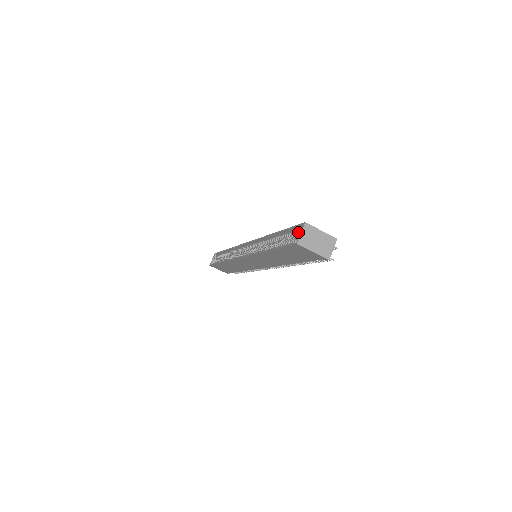
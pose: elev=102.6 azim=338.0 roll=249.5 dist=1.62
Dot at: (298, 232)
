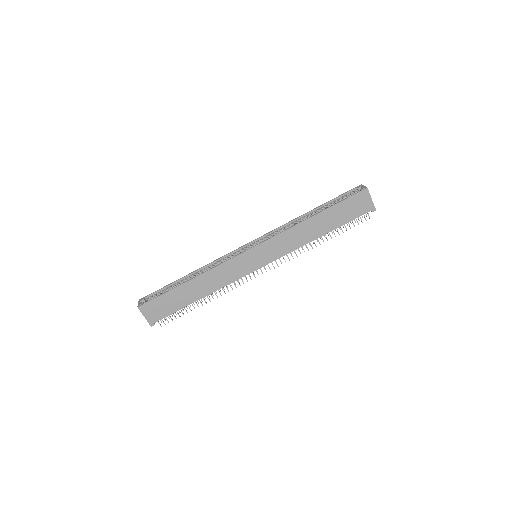
Dot at: (354, 191)
